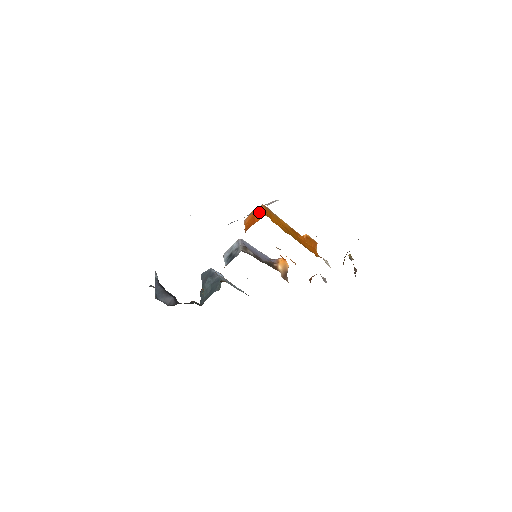
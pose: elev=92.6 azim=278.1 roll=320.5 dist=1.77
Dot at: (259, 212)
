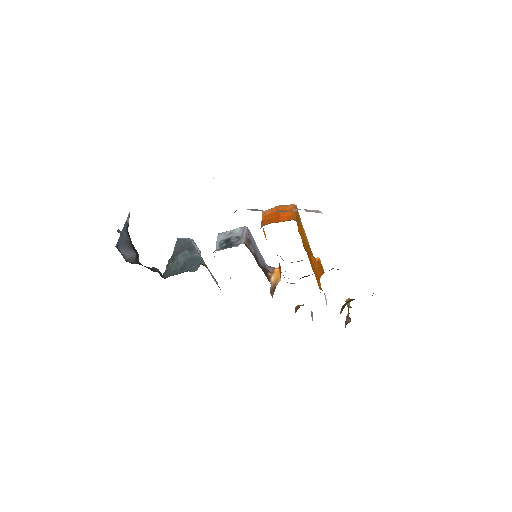
Dot at: (288, 211)
